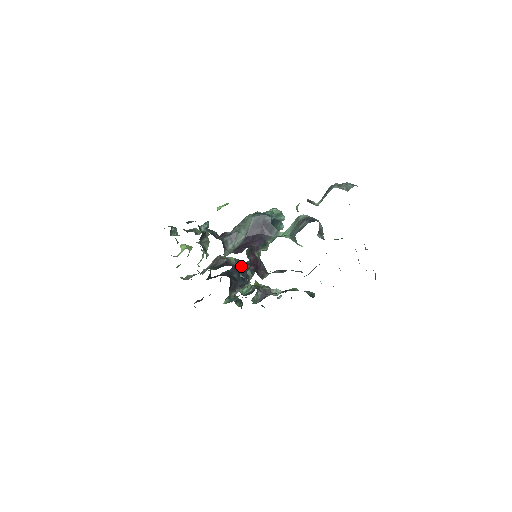
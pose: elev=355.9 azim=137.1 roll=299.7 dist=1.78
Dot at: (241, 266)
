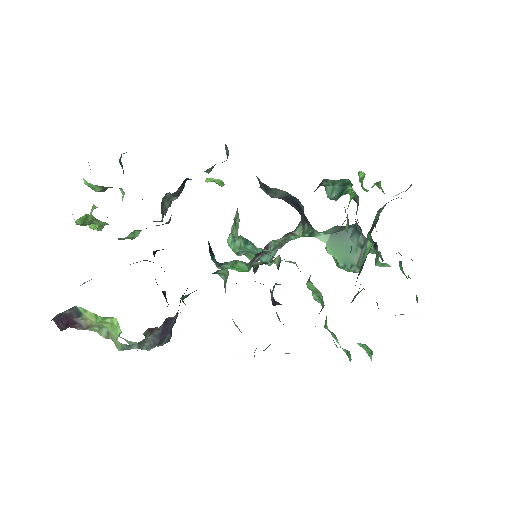
Dot at: occluded
